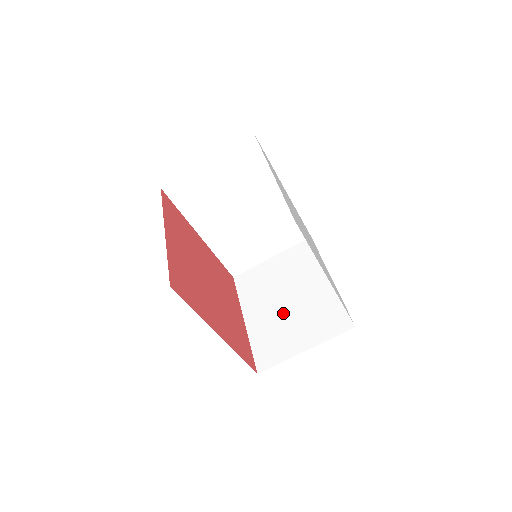
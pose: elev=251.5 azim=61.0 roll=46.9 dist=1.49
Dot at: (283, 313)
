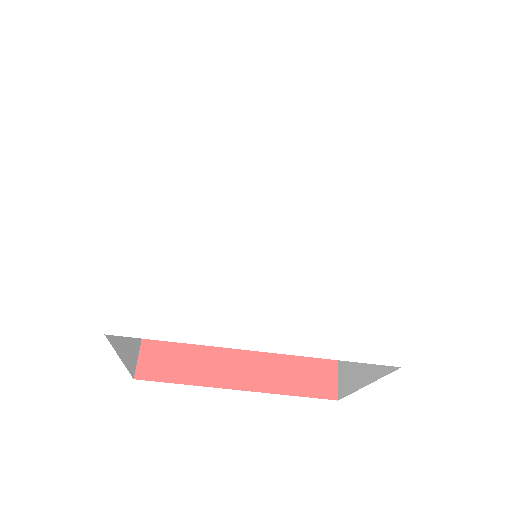
Dot at: occluded
